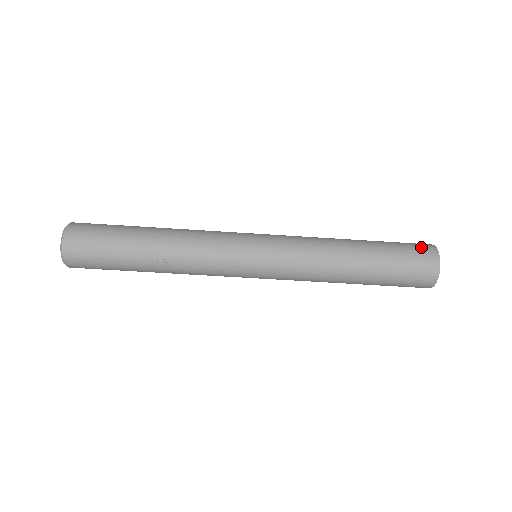
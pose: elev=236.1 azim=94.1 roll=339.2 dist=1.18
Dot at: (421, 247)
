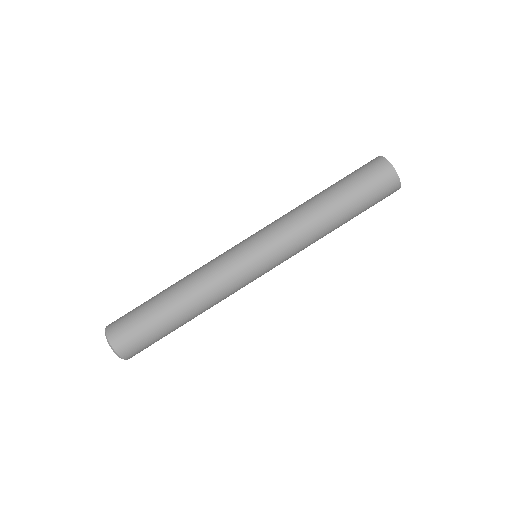
Dot at: (369, 163)
